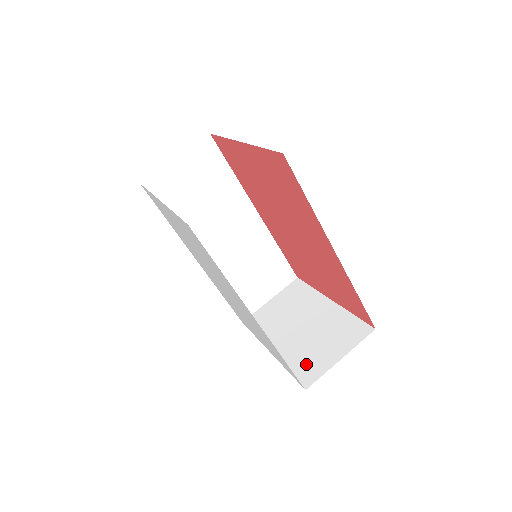
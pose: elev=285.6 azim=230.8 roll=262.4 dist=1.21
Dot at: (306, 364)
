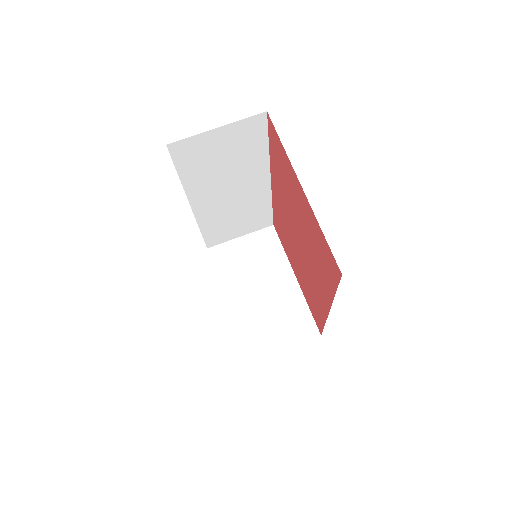
Dot at: (255, 337)
